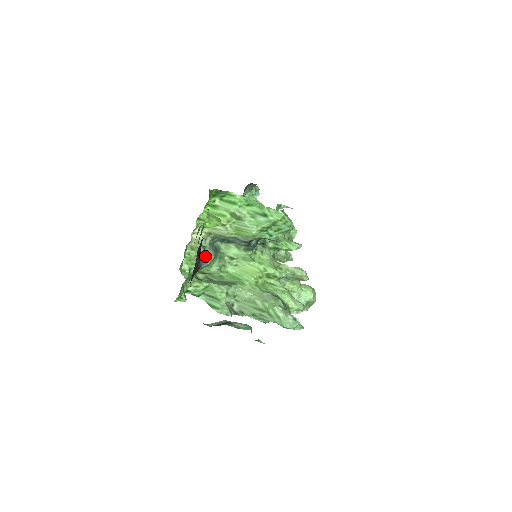
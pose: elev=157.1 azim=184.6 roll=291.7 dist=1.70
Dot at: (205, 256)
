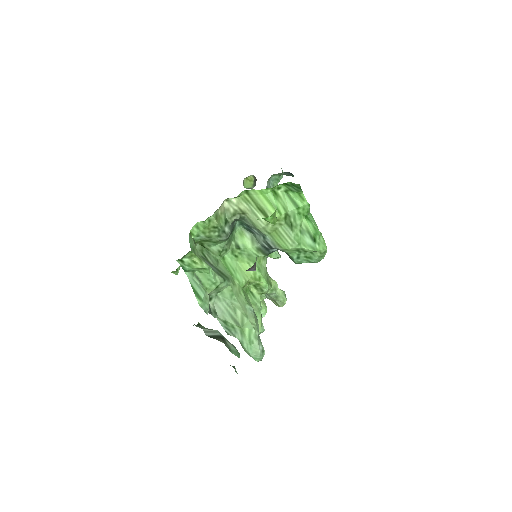
Dot at: (221, 232)
